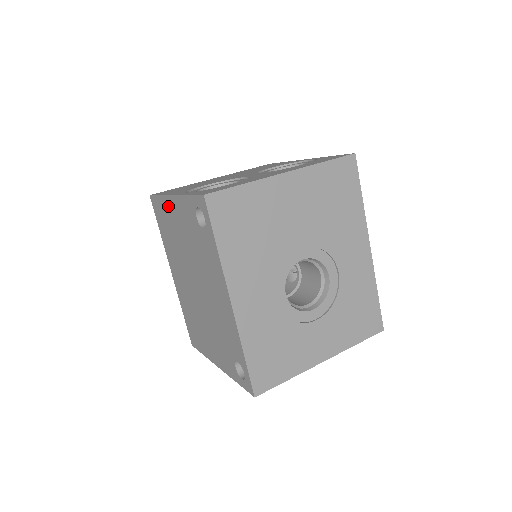
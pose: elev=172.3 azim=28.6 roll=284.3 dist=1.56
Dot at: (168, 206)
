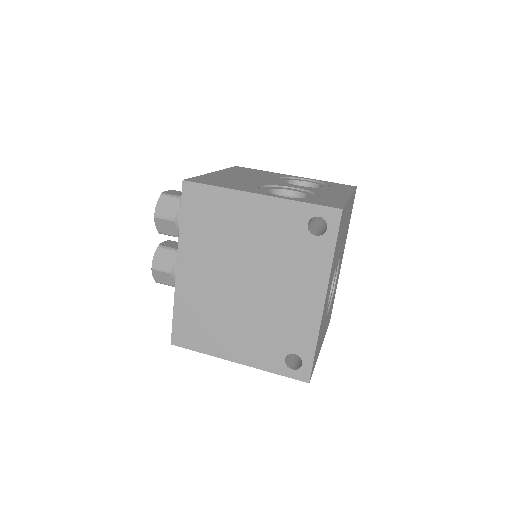
Dot at: (236, 201)
